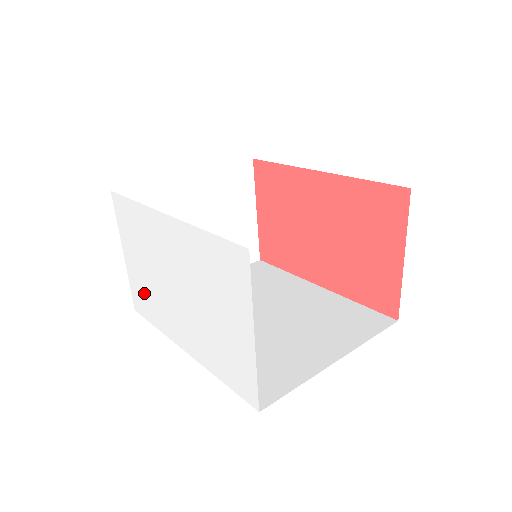
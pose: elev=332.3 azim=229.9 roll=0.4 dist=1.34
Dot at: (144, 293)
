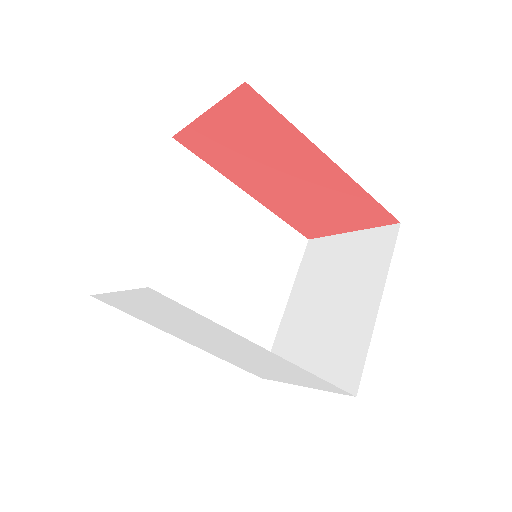
Dot at: (138, 312)
